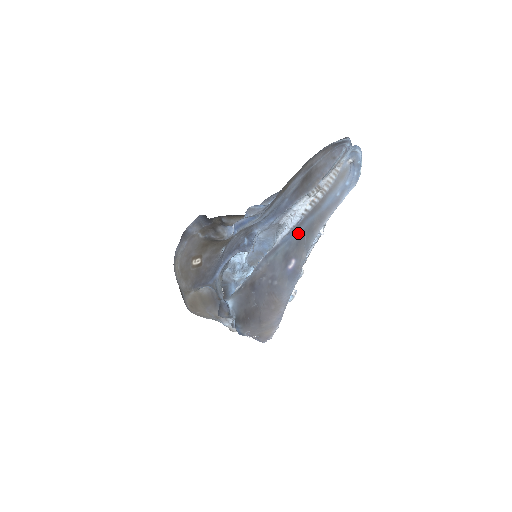
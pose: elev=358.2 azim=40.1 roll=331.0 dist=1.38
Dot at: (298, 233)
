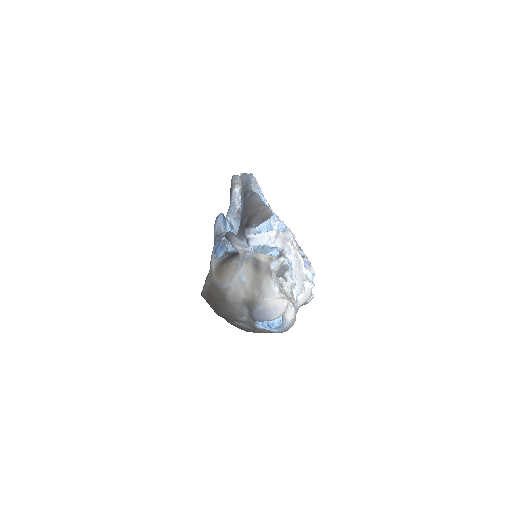
Dot at: occluded
